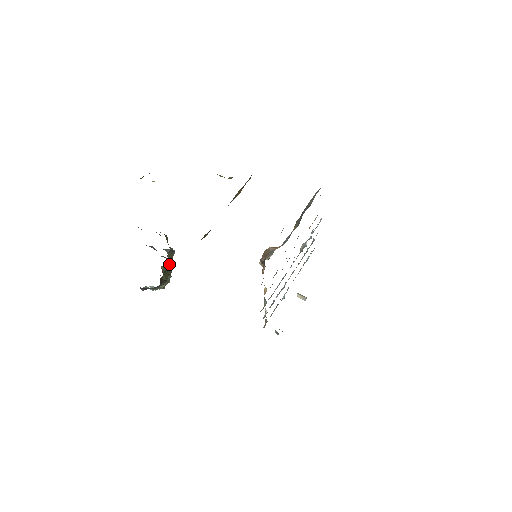
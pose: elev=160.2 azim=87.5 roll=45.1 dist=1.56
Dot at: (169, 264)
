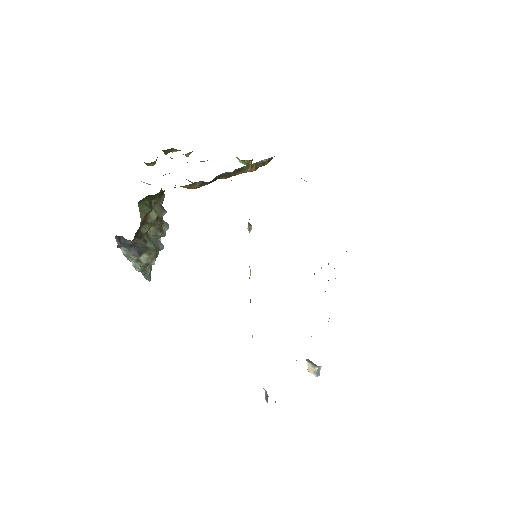
Dot at: (151, 204)
